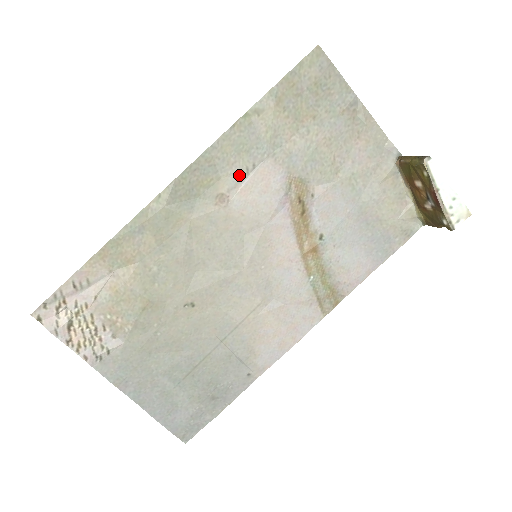
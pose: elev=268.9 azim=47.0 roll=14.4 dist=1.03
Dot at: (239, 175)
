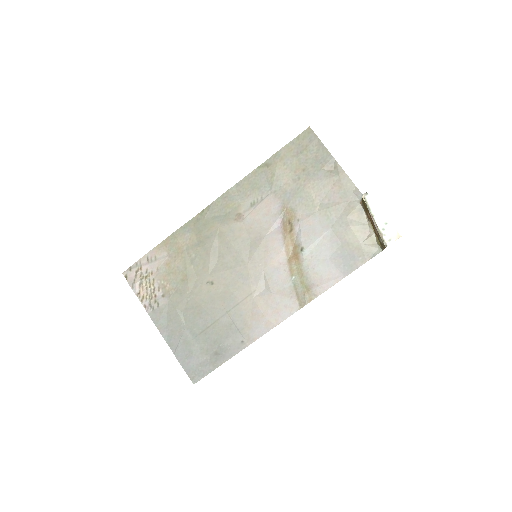
Dot at: (252, 203)
